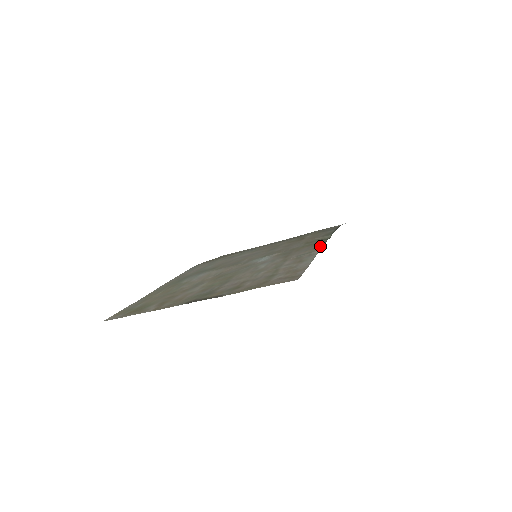
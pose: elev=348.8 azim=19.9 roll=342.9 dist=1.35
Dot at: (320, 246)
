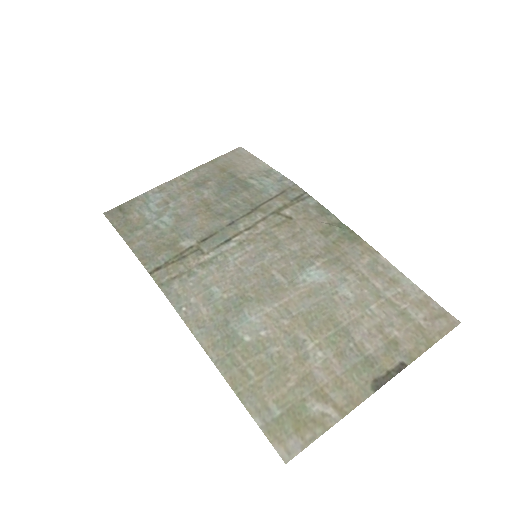
Dot at: (367, 246)
